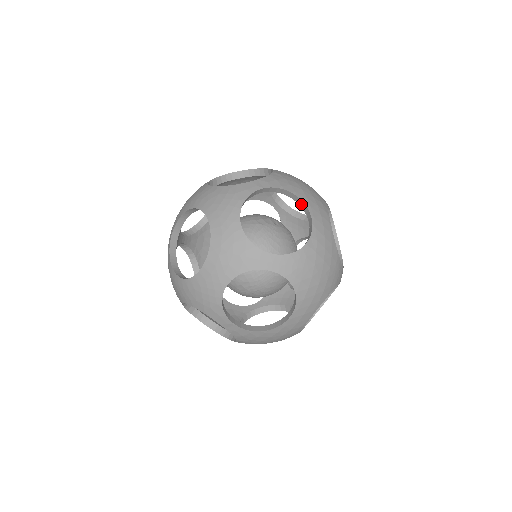
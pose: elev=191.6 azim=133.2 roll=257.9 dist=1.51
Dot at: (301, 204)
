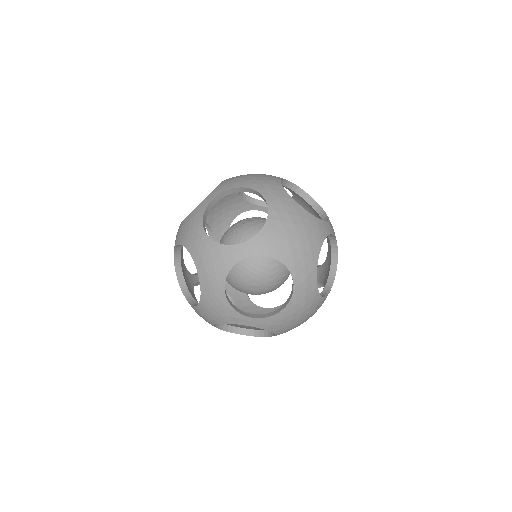
Dot at: (251, 191)
